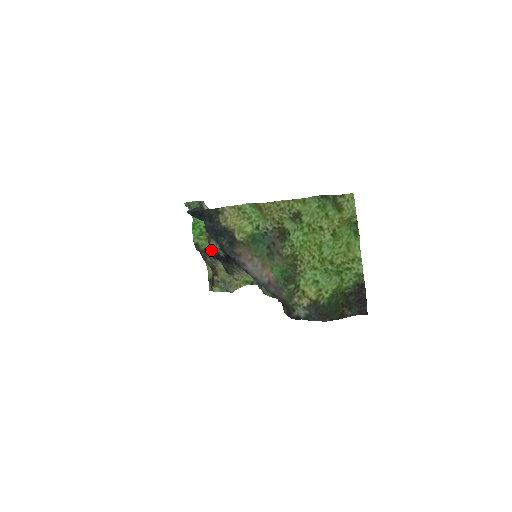
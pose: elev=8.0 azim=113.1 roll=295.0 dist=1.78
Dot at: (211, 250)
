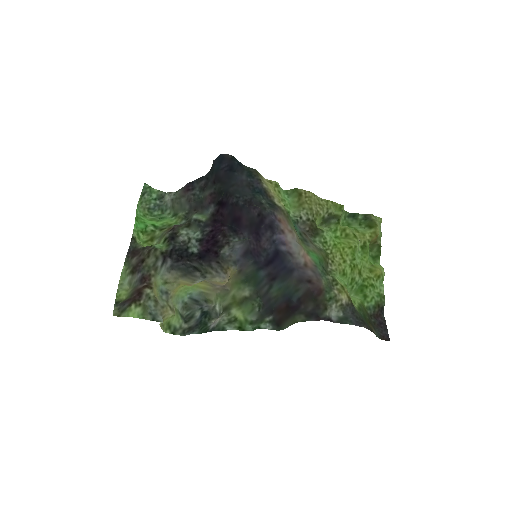
Dot at: (173, 242)
